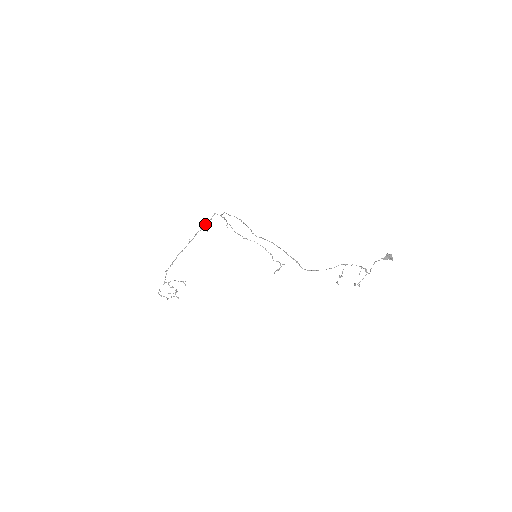
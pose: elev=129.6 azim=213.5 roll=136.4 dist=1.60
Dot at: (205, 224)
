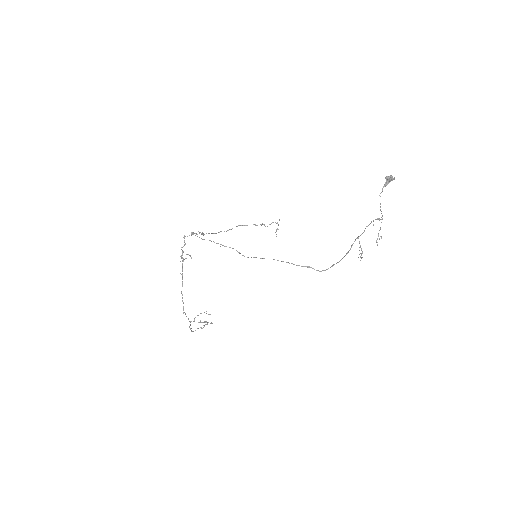
Dot at: occluded
